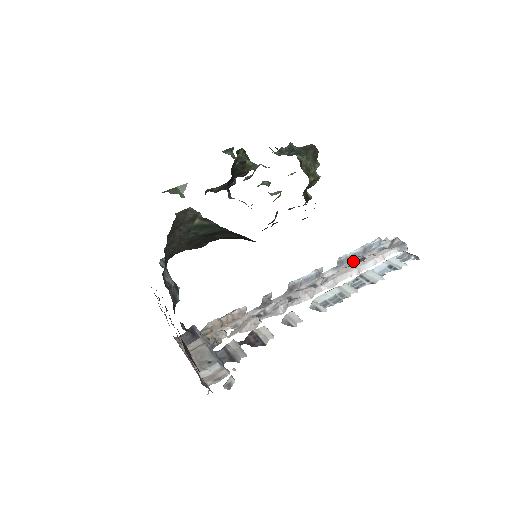
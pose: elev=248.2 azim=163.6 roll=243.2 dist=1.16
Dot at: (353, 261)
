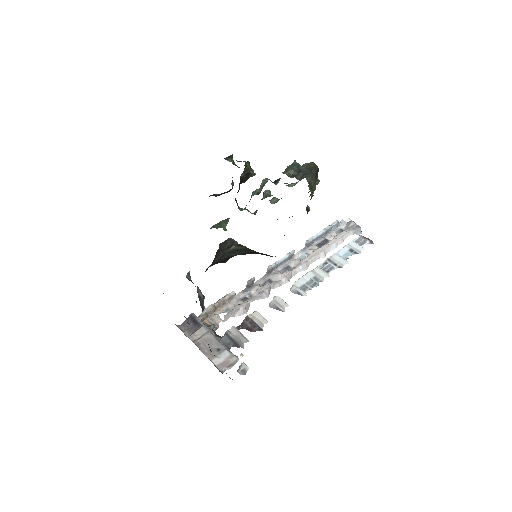
Dot at: (317, 242)
